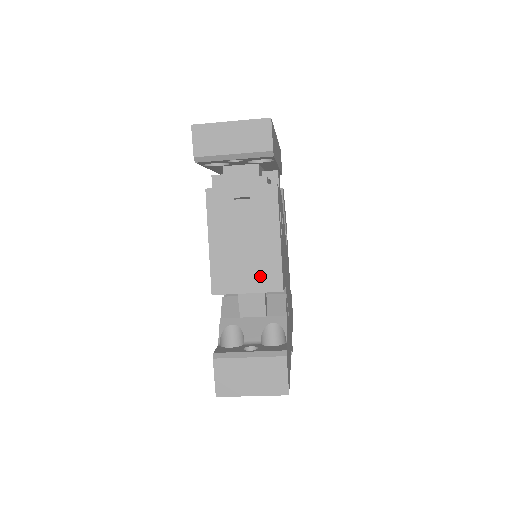
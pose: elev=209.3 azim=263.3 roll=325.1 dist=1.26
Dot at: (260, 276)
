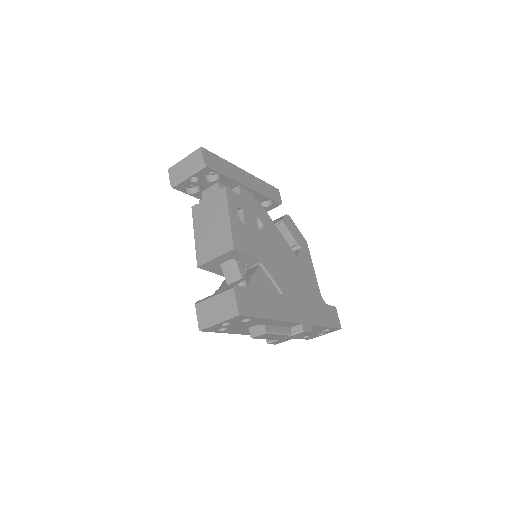
Dot at: (221, 245)
